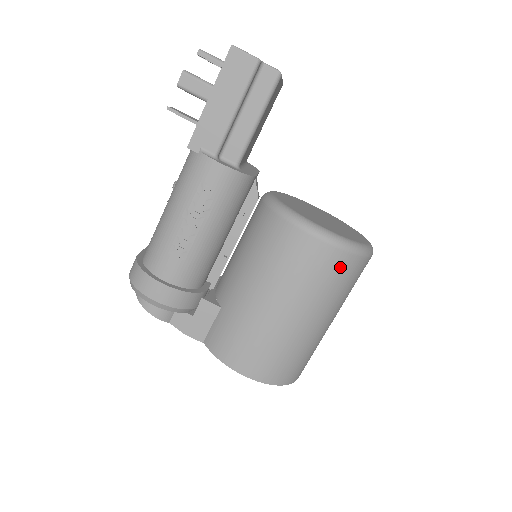
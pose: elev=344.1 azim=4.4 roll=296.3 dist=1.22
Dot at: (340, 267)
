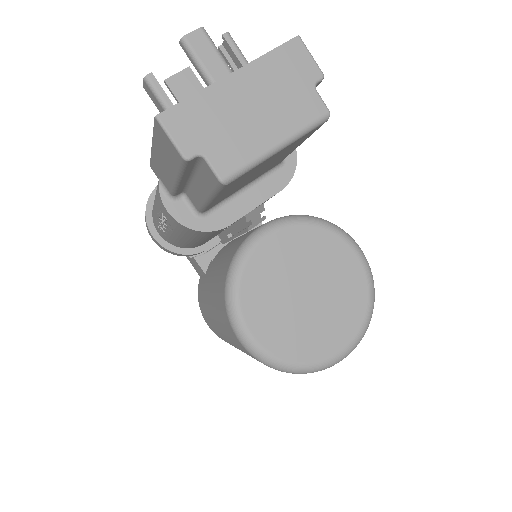
Dot at: occluded
